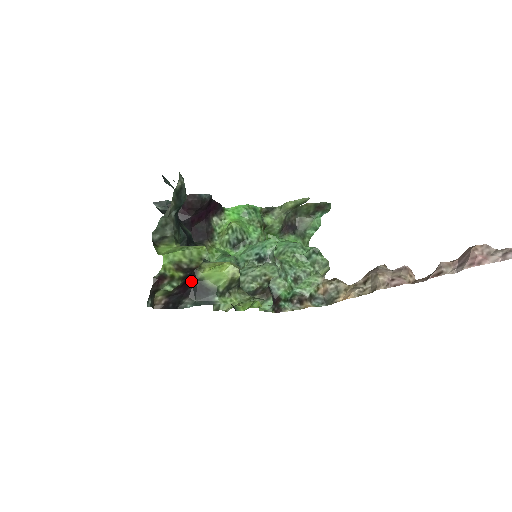
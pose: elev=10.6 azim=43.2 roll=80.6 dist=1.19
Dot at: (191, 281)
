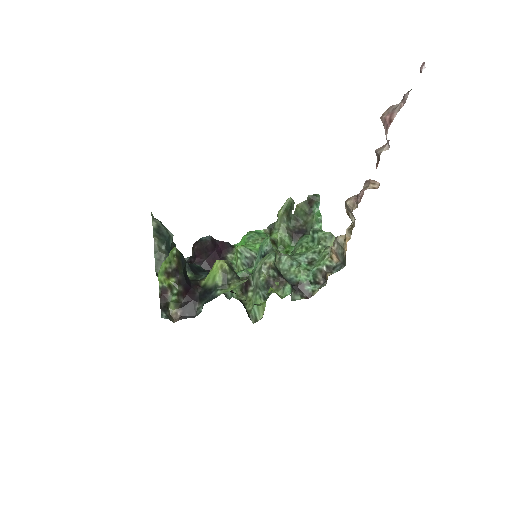
Dot at: (195, 289)
